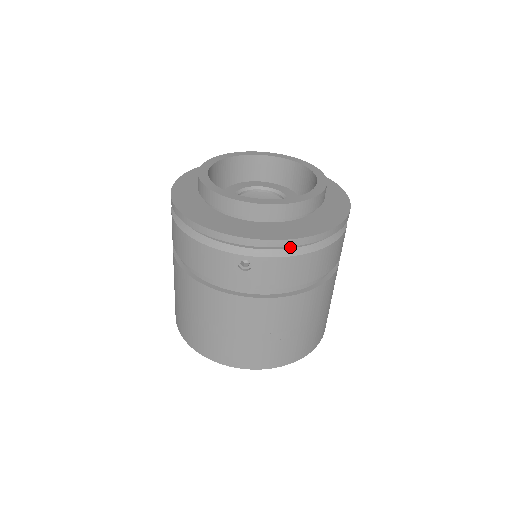
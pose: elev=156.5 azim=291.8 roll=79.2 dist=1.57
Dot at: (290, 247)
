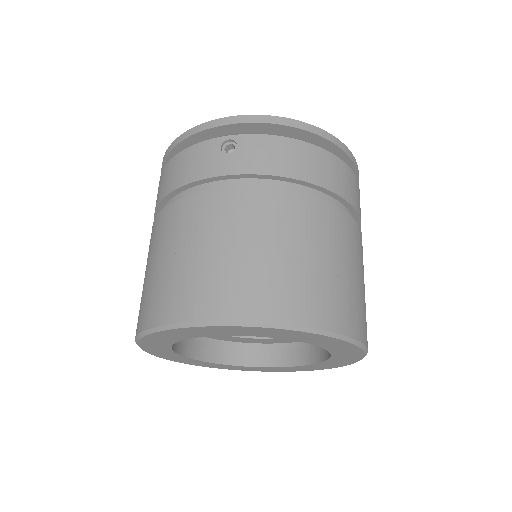
Dot at: occluded
